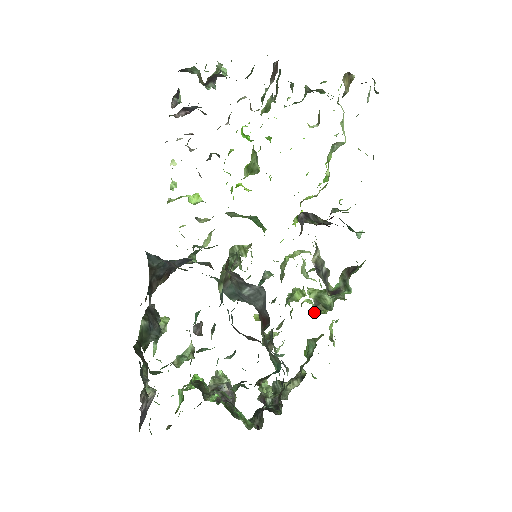
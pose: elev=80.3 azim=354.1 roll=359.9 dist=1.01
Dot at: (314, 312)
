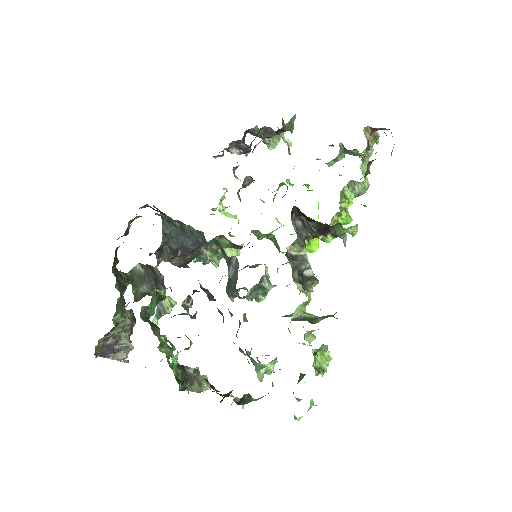
Dot at: (296, 320)
